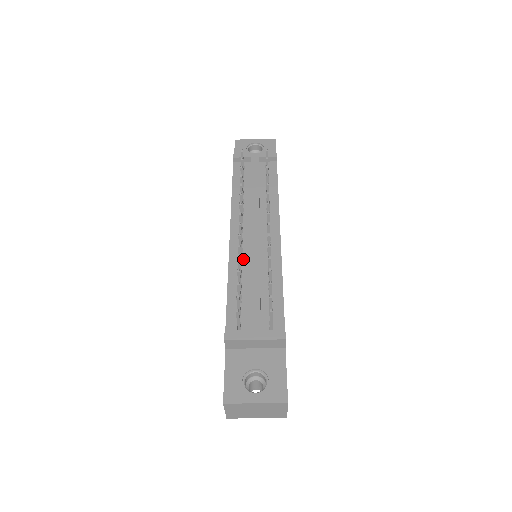
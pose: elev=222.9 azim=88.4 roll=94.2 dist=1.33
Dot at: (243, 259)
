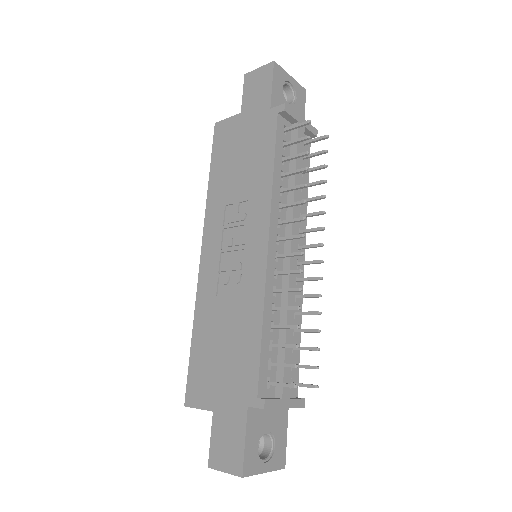
Dot at: (277, 286)
